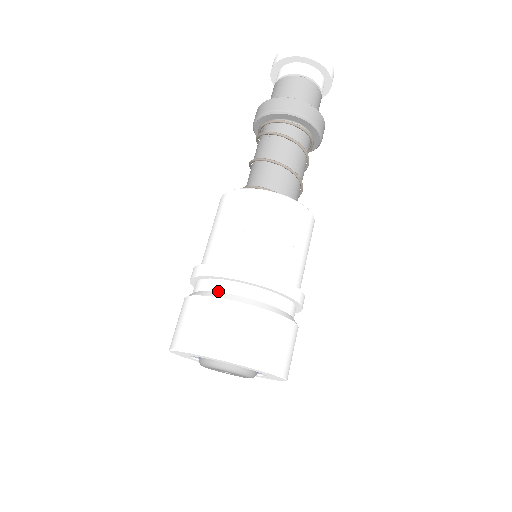
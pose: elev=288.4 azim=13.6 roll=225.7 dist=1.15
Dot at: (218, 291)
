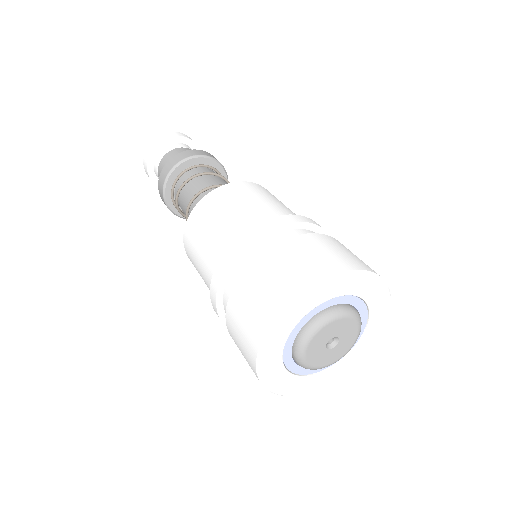
Dot at: occluded
